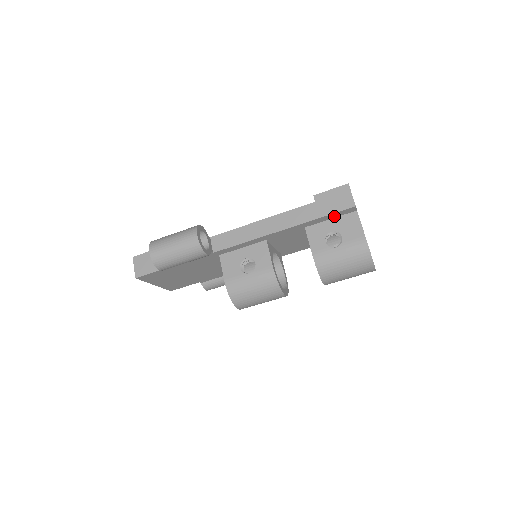
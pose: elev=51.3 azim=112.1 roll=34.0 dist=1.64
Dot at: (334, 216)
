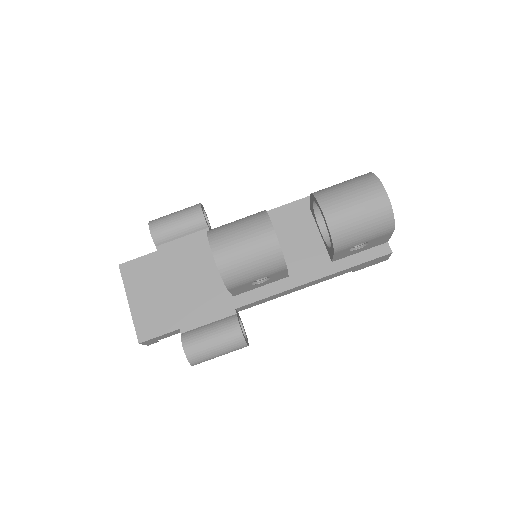
Dot at: occluded
